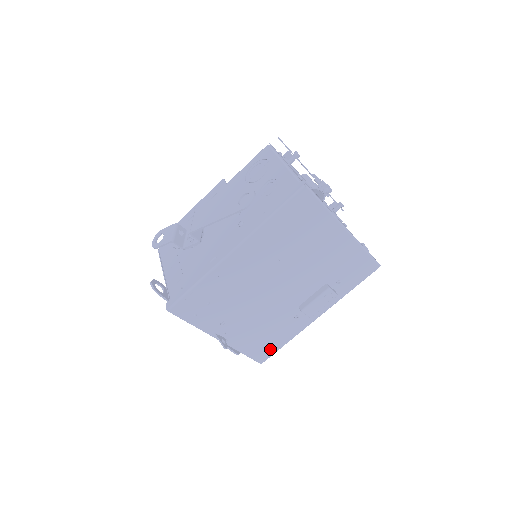
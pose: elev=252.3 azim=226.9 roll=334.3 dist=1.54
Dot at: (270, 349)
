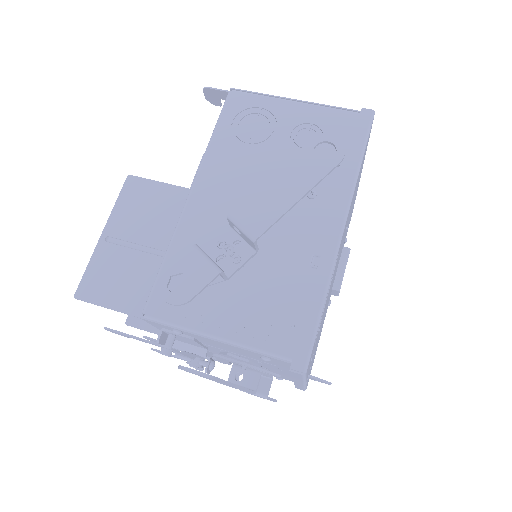
Dot at: occluded
